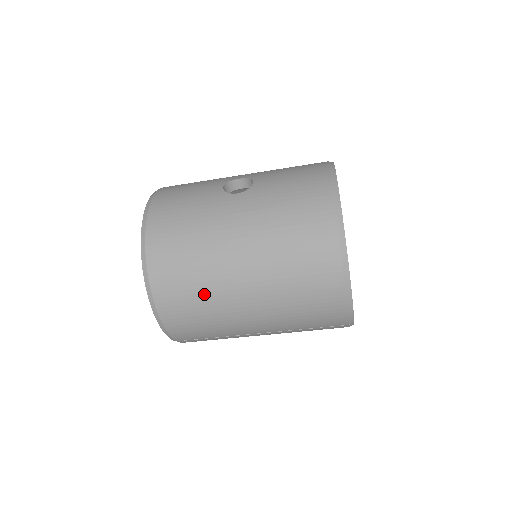
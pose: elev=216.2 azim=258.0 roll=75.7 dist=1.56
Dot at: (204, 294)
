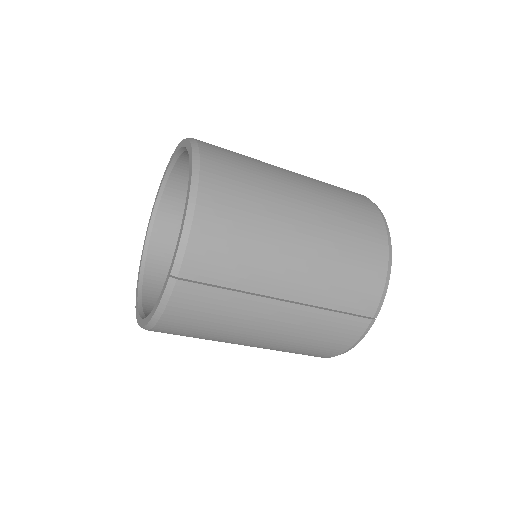
Dot at: (259, 205)
